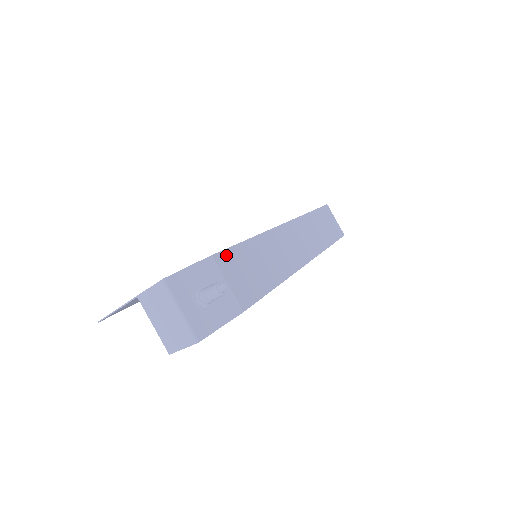
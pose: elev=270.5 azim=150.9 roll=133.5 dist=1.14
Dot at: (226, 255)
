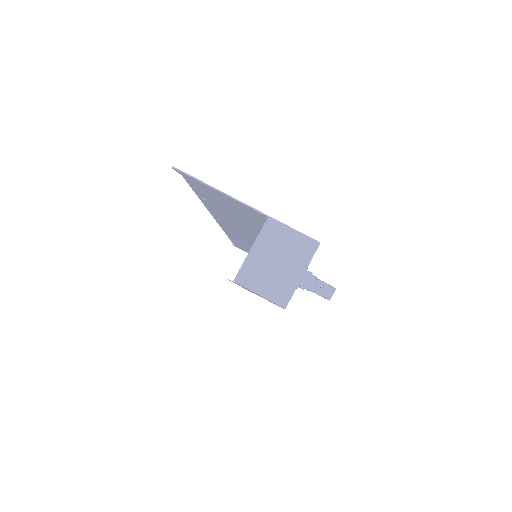
Dot at: occluded
